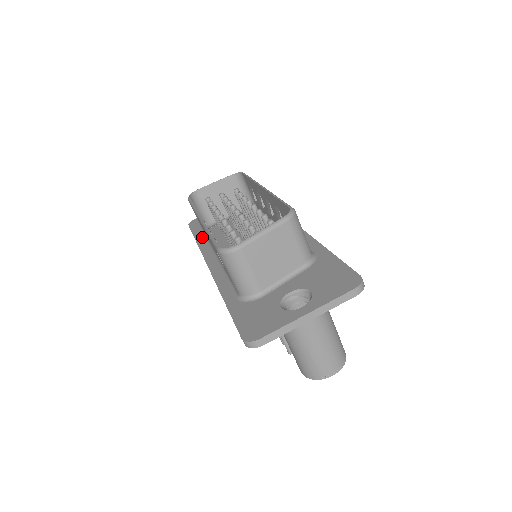
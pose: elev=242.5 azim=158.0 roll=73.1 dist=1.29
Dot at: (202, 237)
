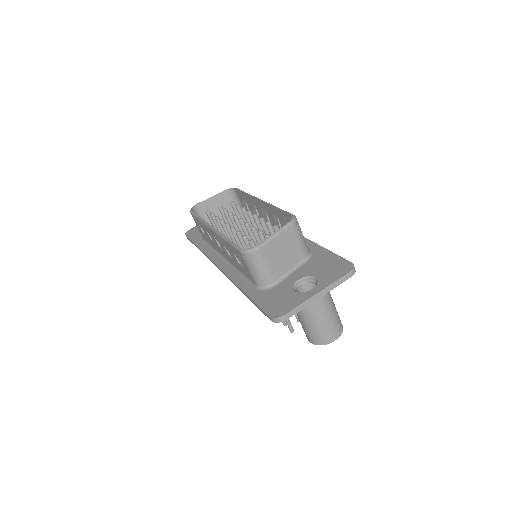
Dot at: (204, 244)
